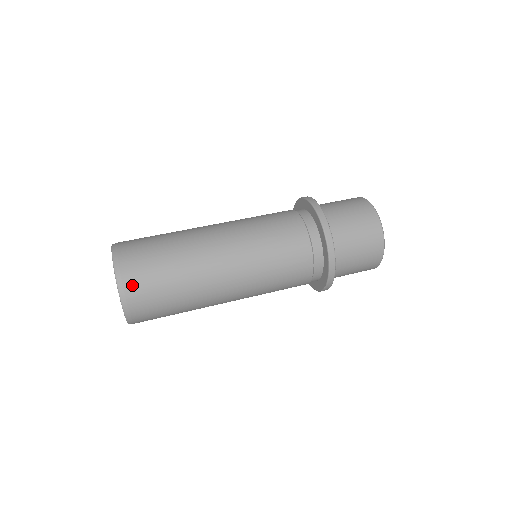
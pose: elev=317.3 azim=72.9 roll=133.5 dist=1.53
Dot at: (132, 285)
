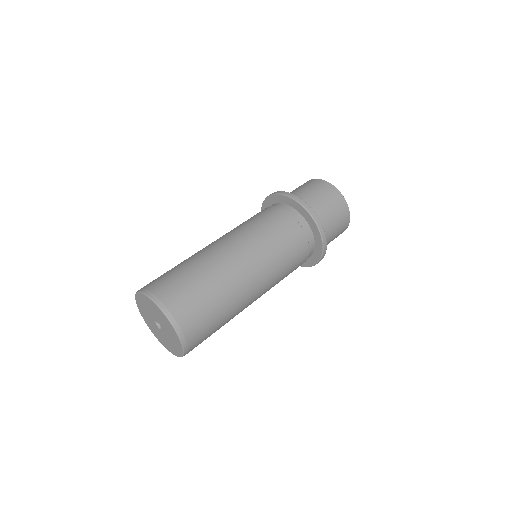
Dot at: (169, 299)
